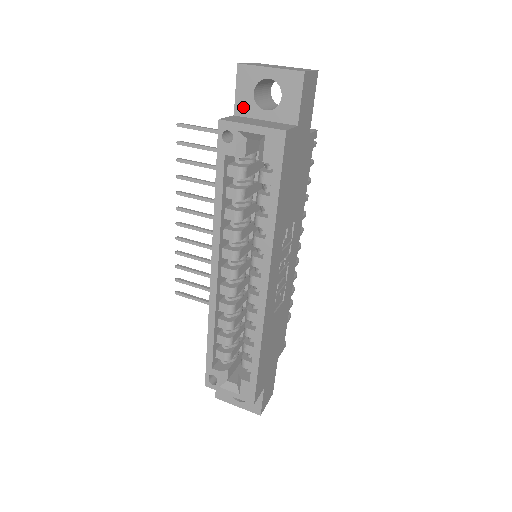
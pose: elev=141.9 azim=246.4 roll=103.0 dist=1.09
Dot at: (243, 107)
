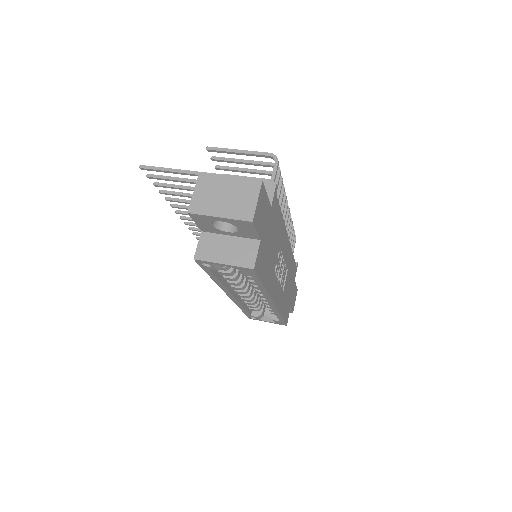
Dot at: (207, 229)
